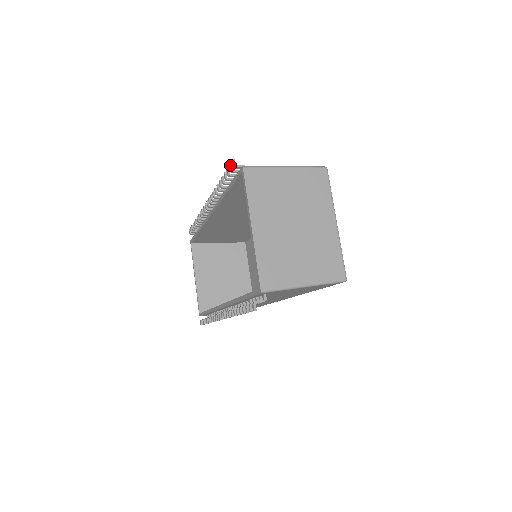
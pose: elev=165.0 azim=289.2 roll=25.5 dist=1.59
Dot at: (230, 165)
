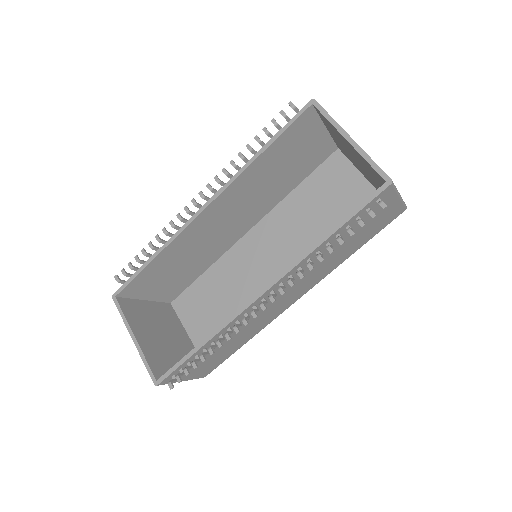
Dot at: occluded
